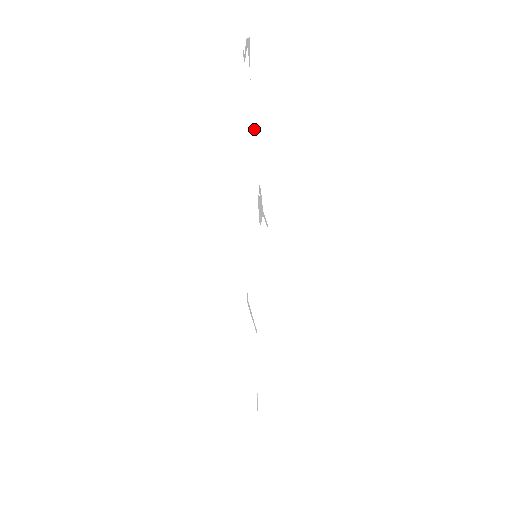
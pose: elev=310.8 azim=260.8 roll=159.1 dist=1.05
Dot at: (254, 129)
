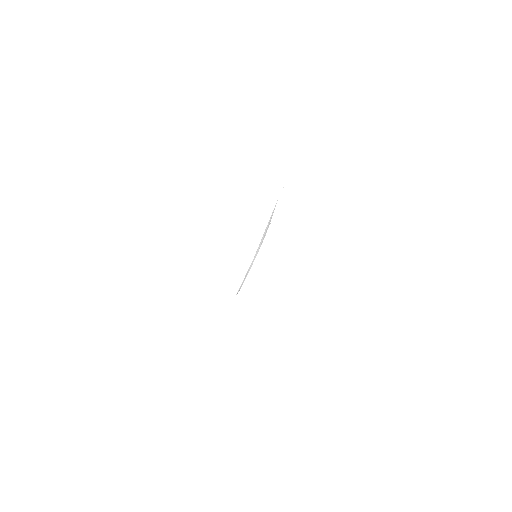
Dot at: (270, 221)
